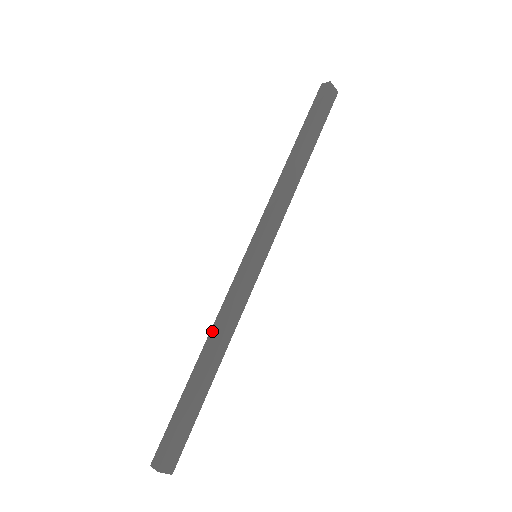
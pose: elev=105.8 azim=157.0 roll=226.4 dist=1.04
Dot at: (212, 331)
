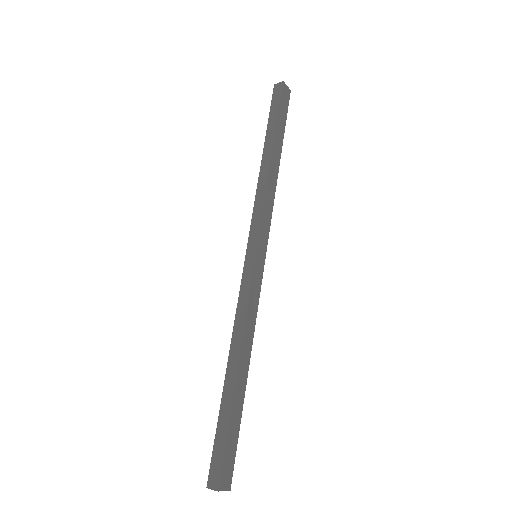
Dot at: (234, 337)
